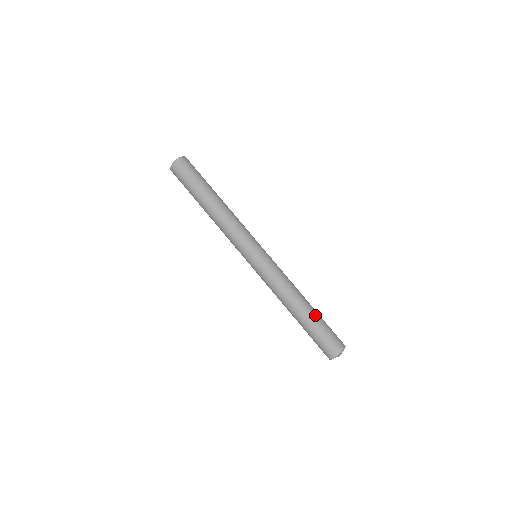
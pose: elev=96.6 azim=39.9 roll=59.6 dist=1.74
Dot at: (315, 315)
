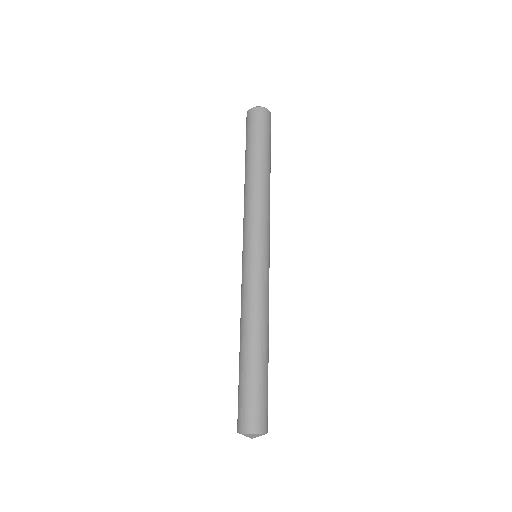
Dot at: (260, 366)
